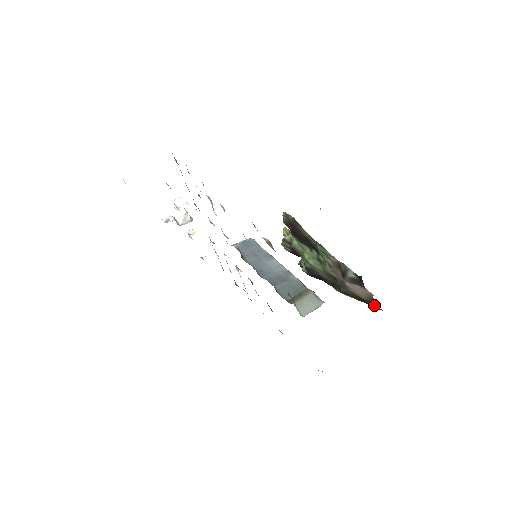
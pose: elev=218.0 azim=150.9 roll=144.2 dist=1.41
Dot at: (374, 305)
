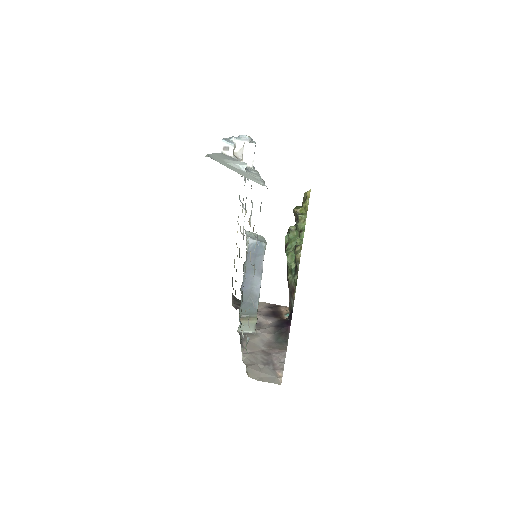
Dot at: (288, 310)
